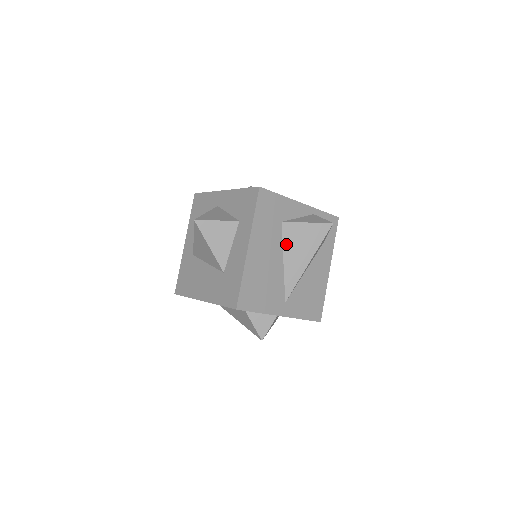
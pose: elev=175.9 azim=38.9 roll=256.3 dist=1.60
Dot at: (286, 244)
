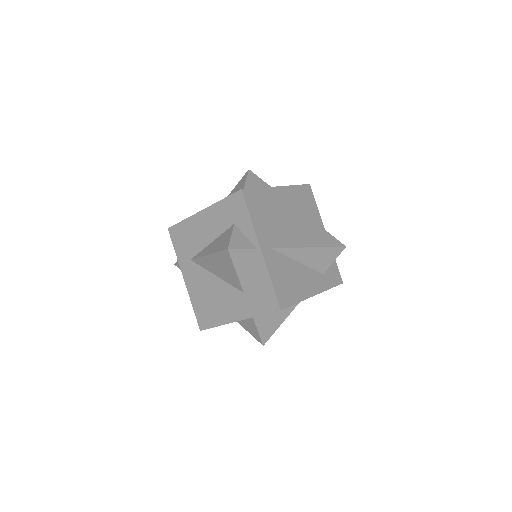
Dot at: (301, 226)
